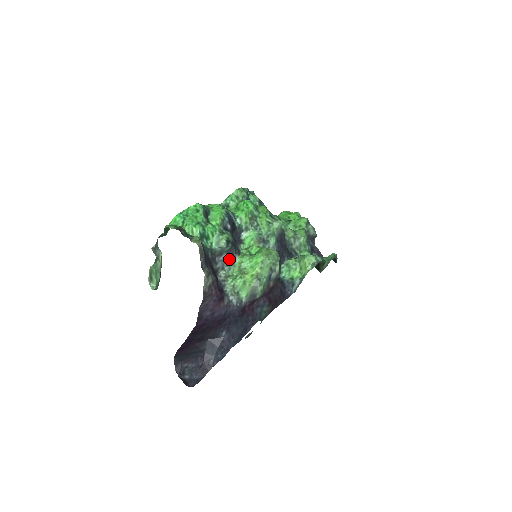
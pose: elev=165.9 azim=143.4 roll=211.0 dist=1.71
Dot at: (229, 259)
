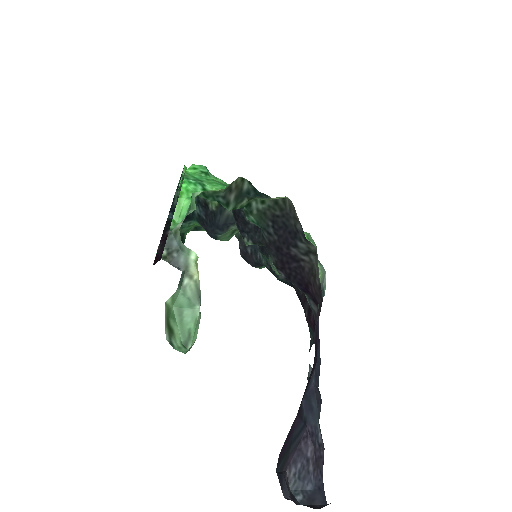
Dot at: occluded
